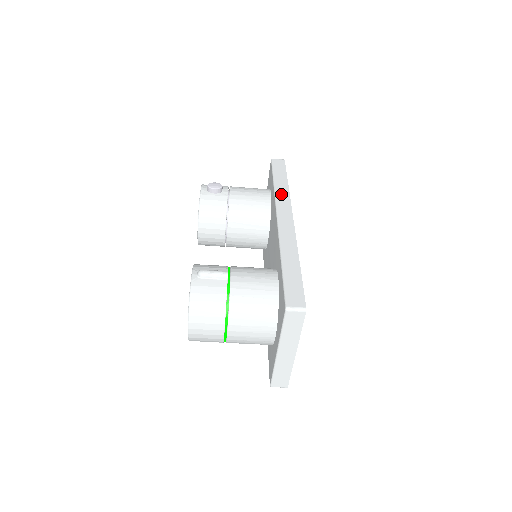
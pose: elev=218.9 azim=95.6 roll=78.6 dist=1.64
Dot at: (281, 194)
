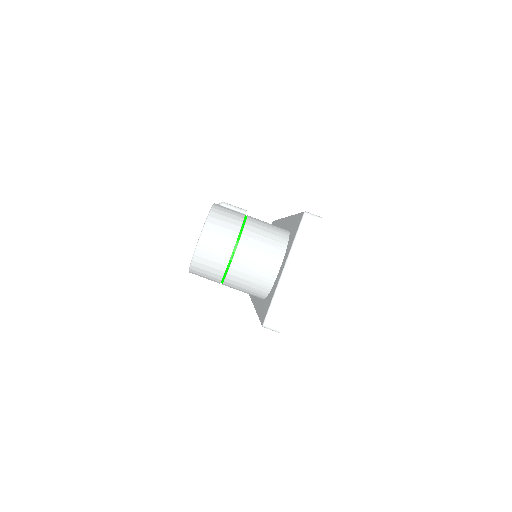
Dot at: occluded
